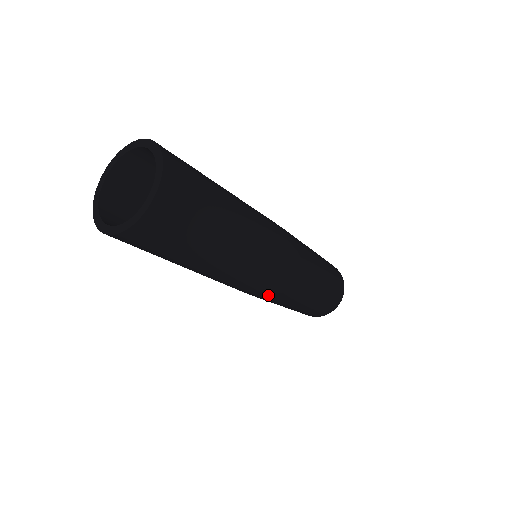
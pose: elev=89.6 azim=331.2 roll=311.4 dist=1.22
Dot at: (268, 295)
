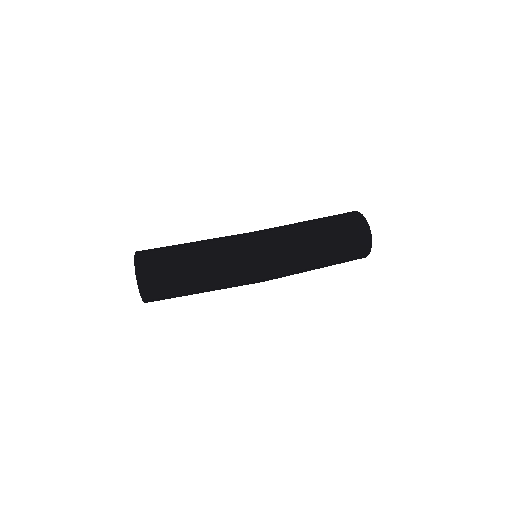
Dot at: (267, 278)
